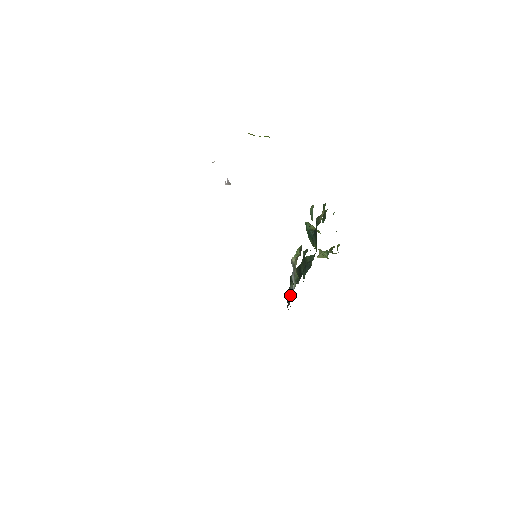
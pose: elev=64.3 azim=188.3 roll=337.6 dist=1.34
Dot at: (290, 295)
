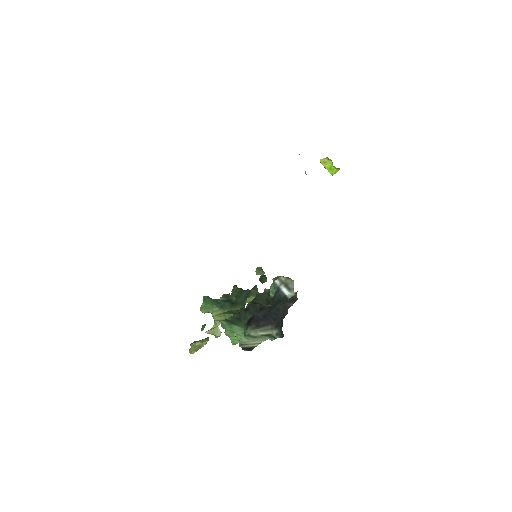
Dot at: (289, 299)
